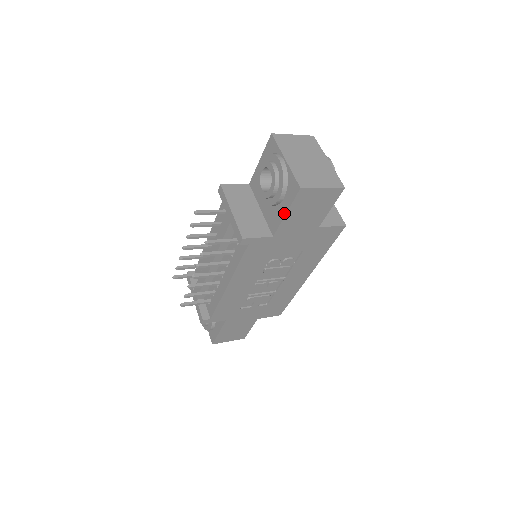
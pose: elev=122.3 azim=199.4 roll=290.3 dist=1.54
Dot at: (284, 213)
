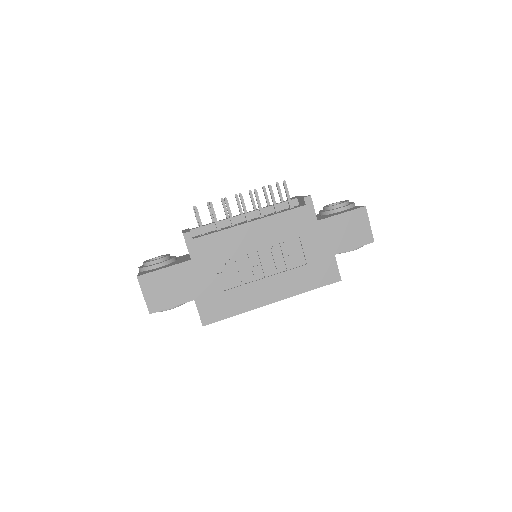
Dot at: (340, 213)
